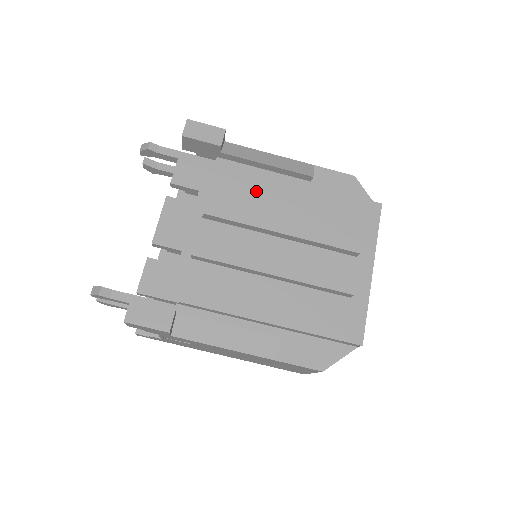
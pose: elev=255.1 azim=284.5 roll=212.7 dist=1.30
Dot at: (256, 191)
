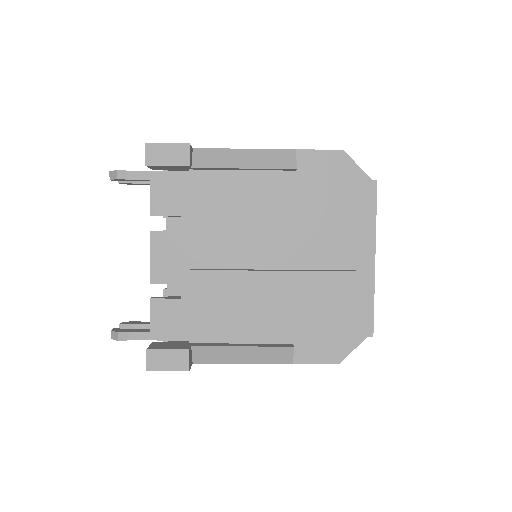
Dot at: (239, 203)
